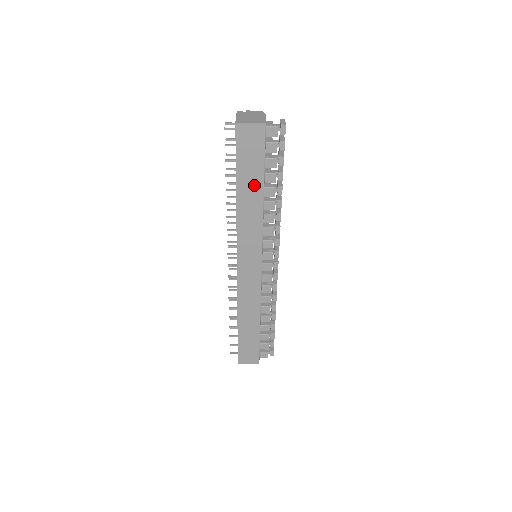
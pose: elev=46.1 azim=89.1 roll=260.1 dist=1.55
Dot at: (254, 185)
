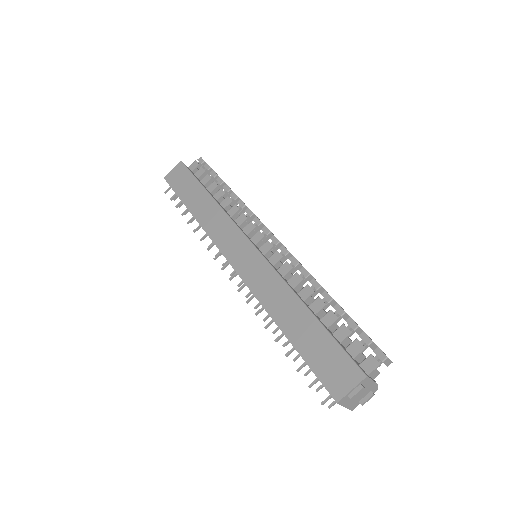
Dot at: (198, 195)
